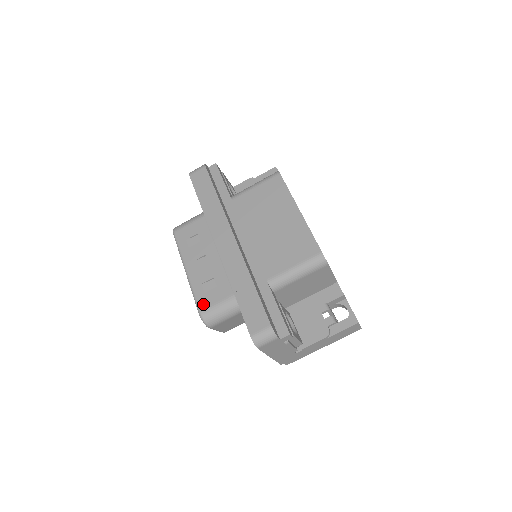
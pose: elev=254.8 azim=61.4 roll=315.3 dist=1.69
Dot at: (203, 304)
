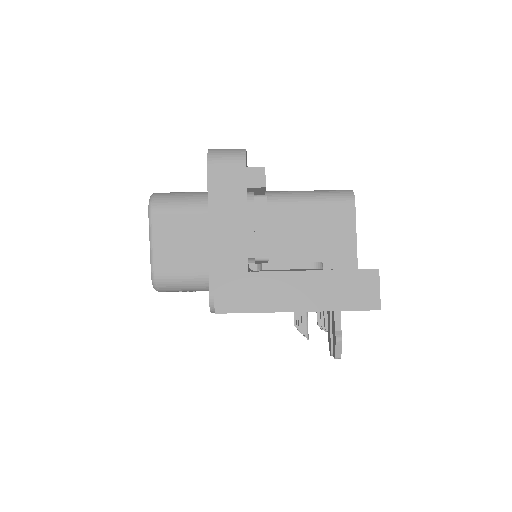
Dot at: occluded
